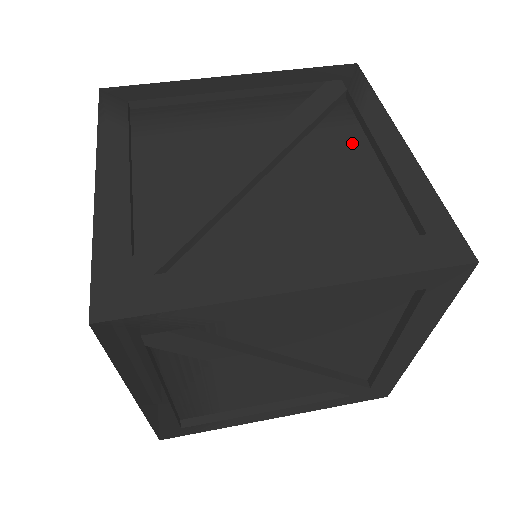
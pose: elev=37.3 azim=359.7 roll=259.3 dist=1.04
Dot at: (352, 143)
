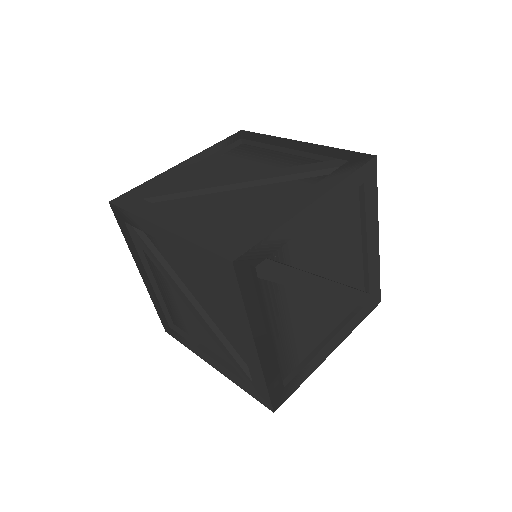
Dot at: (297, 194)
